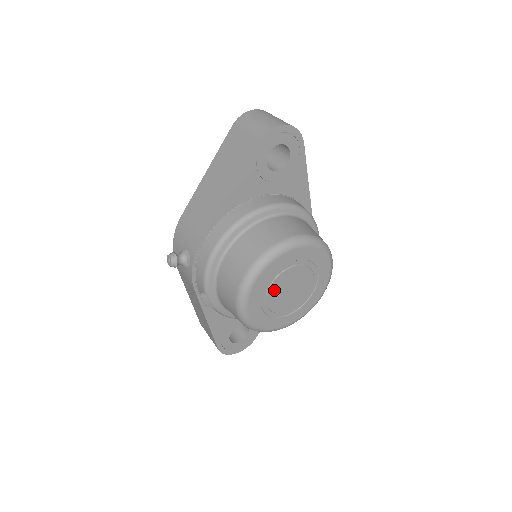
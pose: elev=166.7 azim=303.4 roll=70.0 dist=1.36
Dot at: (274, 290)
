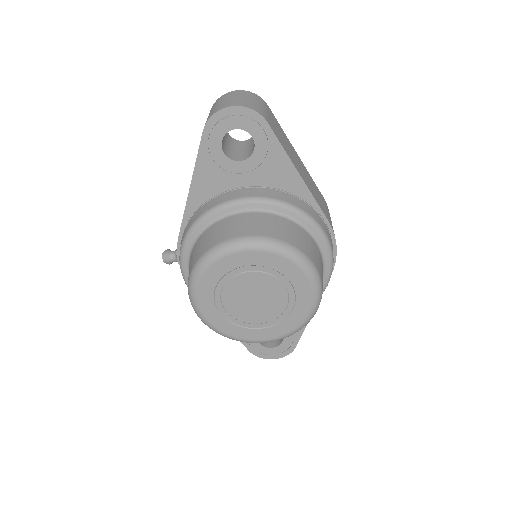
Dot at: (230, 298)
